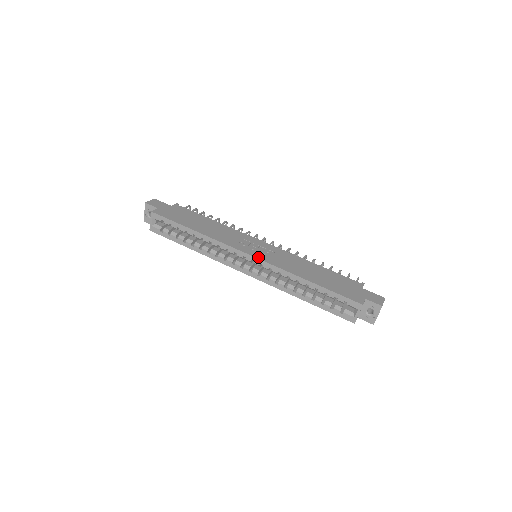
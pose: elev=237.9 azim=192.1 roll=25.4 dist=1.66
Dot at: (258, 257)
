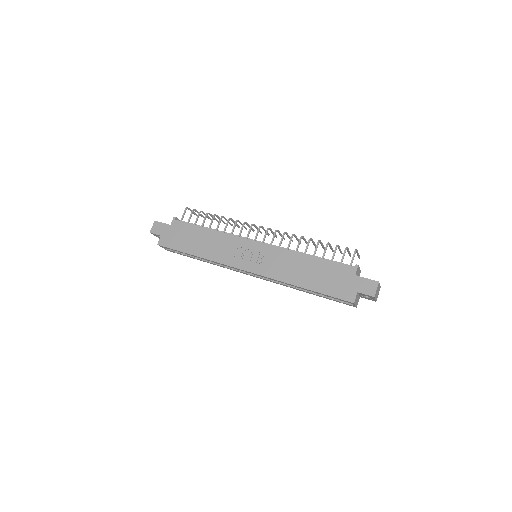
Dot at: (253, 271)
